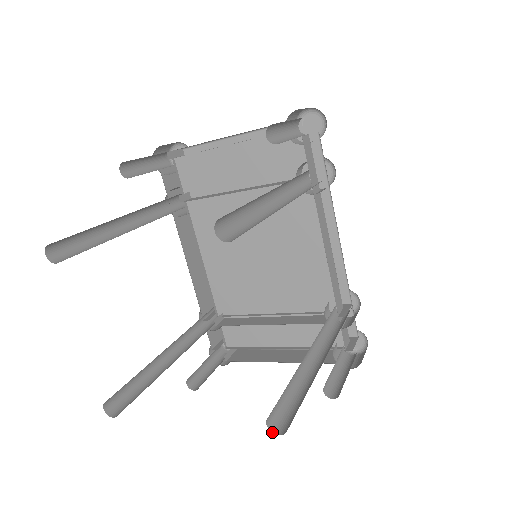
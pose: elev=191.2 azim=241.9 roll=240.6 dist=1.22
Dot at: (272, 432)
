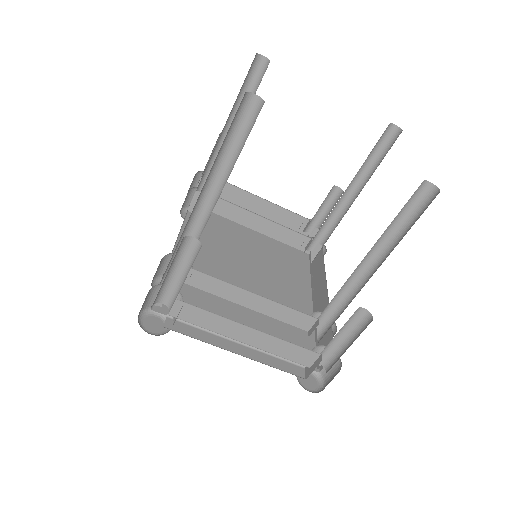
Dot at: occluded
